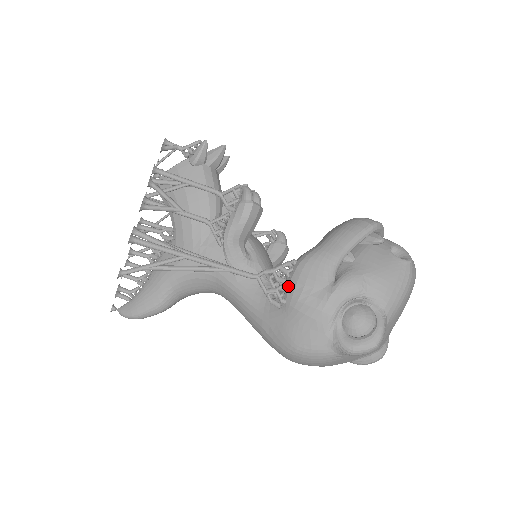
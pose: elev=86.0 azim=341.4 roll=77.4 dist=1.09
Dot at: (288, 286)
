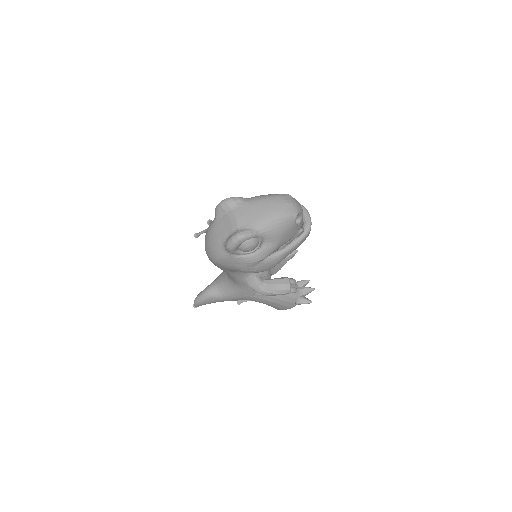
Dot at: occluded
